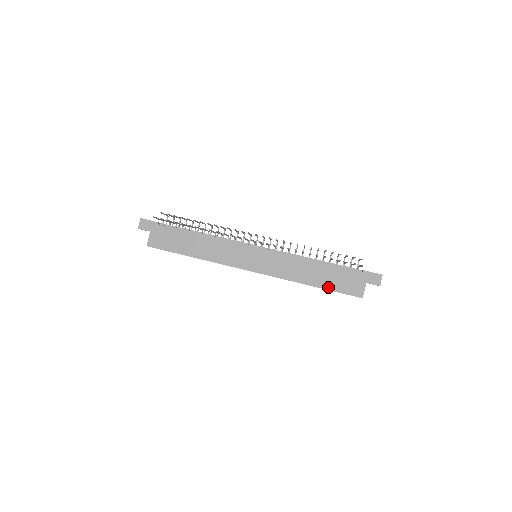
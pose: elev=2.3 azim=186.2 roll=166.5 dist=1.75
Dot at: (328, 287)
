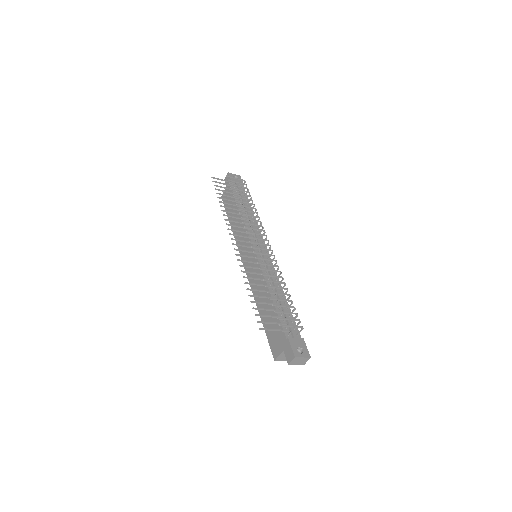
Dot at: (265, 326)
